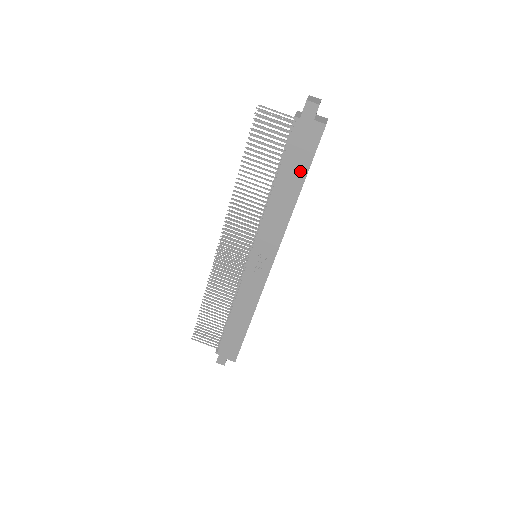
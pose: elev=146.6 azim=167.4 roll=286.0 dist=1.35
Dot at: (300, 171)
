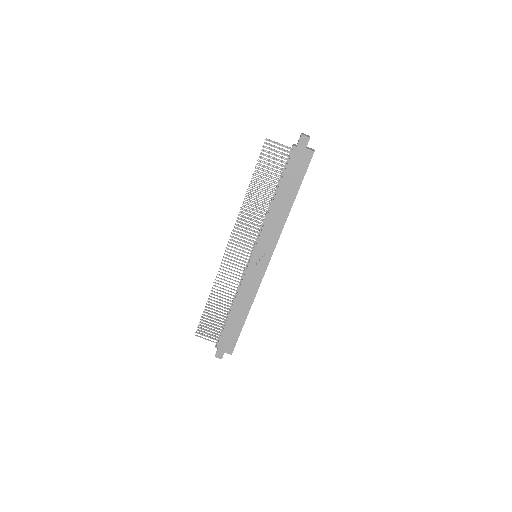
Dot at: (295, 185)
